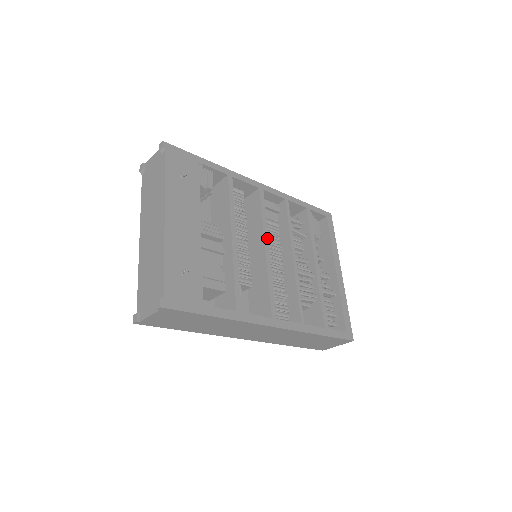
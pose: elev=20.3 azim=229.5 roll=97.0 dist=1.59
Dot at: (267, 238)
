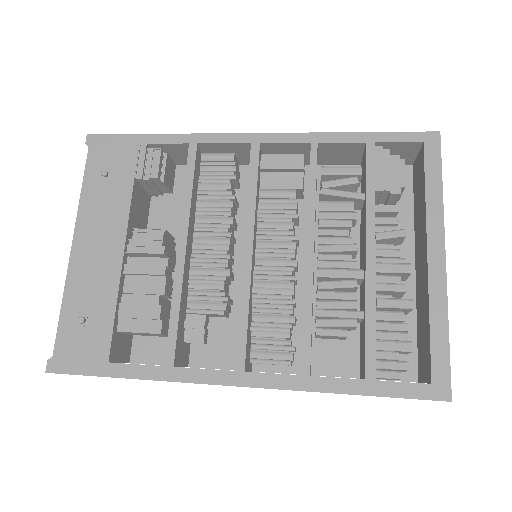
Dot at: (251, 230)
